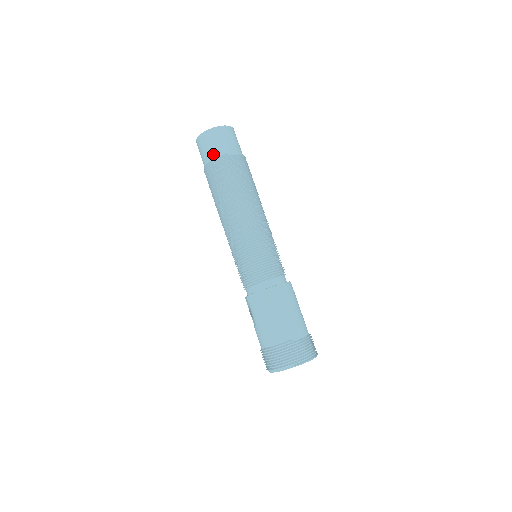
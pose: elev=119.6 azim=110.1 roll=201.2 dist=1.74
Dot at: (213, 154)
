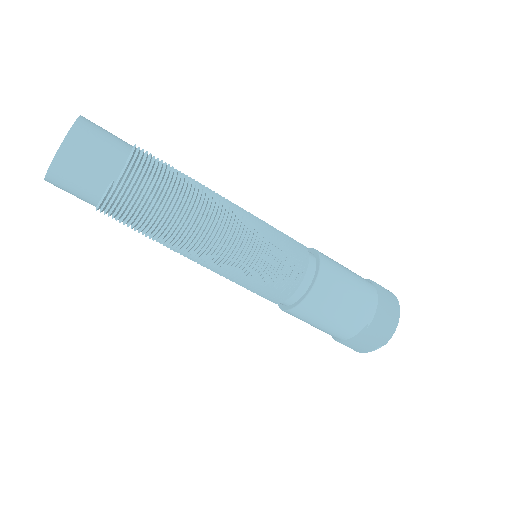
Dot at: (91, 198)
